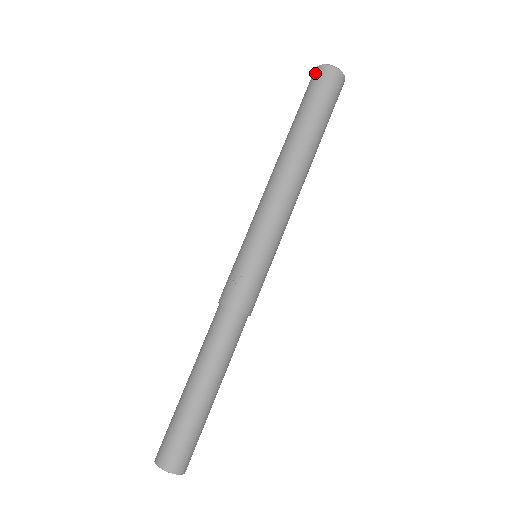
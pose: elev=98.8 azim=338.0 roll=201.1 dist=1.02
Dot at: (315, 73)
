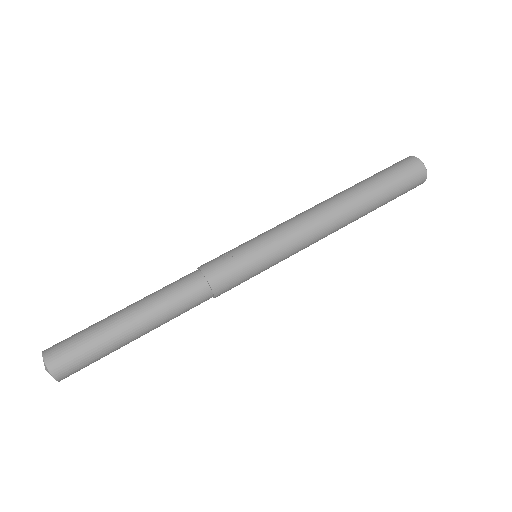
Dot at: occluded
